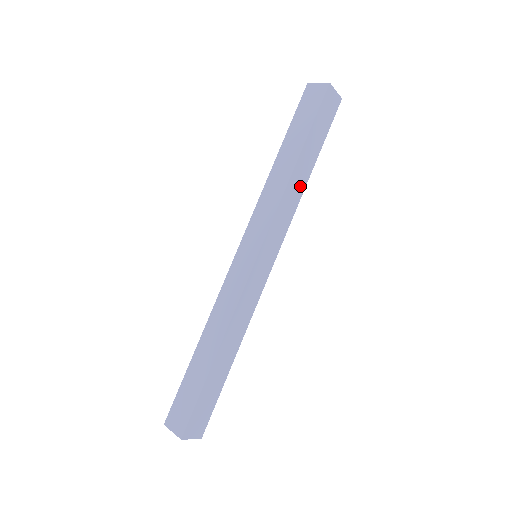
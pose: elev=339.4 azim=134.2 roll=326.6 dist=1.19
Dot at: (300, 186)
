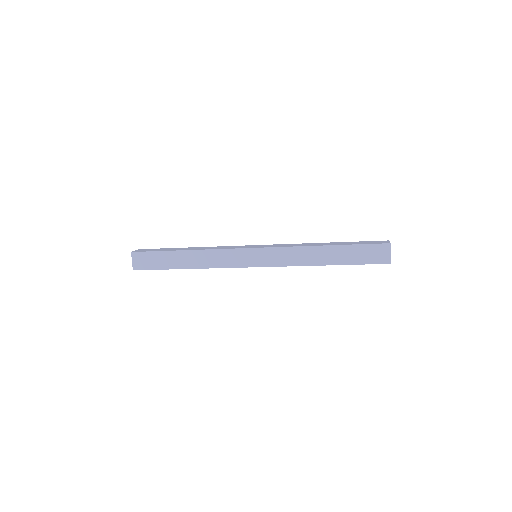
Dot at: (313, 260)
